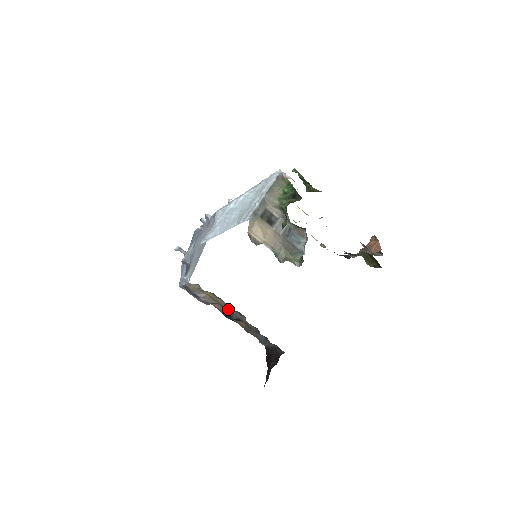
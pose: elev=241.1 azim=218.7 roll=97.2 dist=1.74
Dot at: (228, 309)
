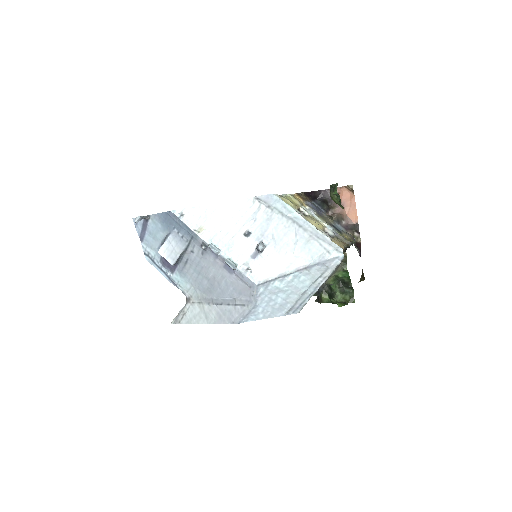
Dot at: occluded
